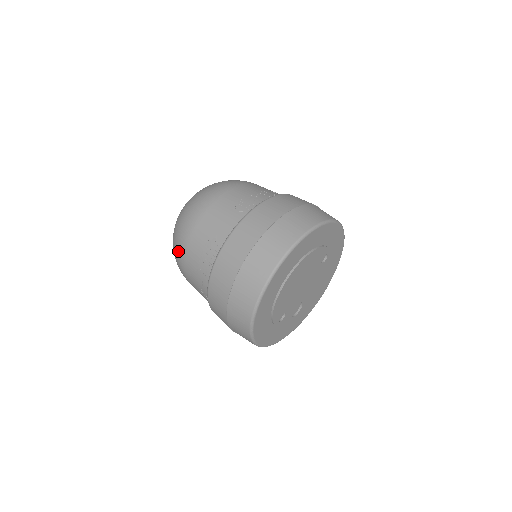
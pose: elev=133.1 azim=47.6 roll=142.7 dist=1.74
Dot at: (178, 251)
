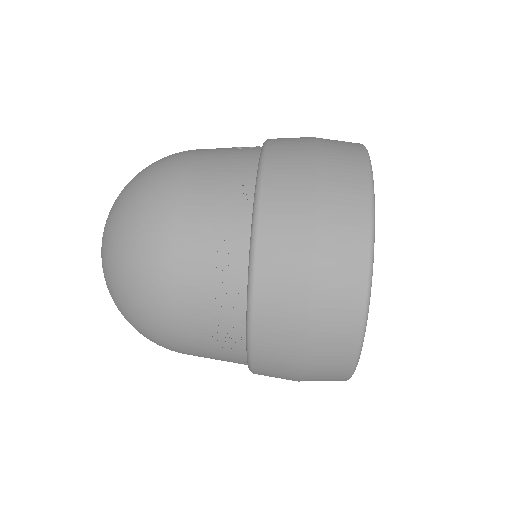
Dot at: (149, 233)
